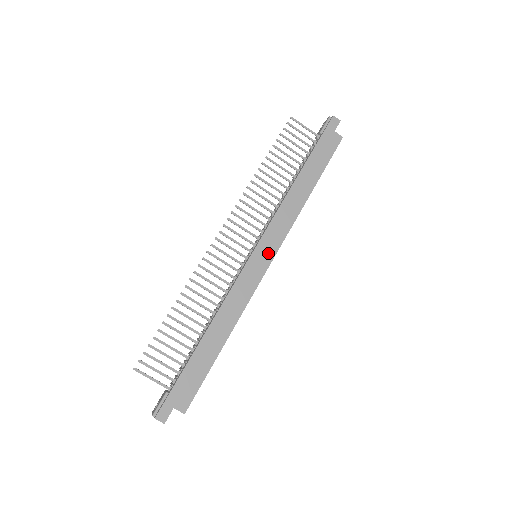
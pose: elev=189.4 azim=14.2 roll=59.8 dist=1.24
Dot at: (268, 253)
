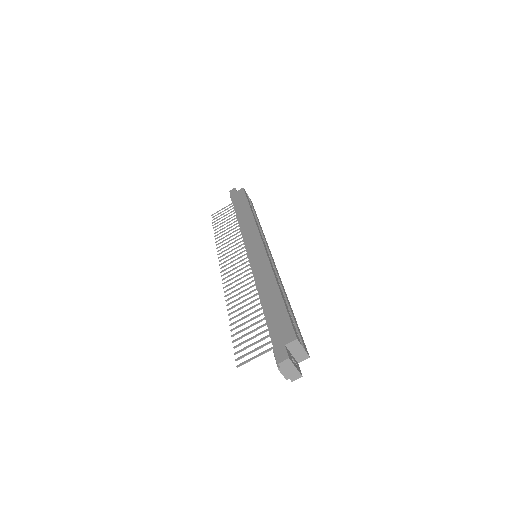
Dot at: (256, 243)
